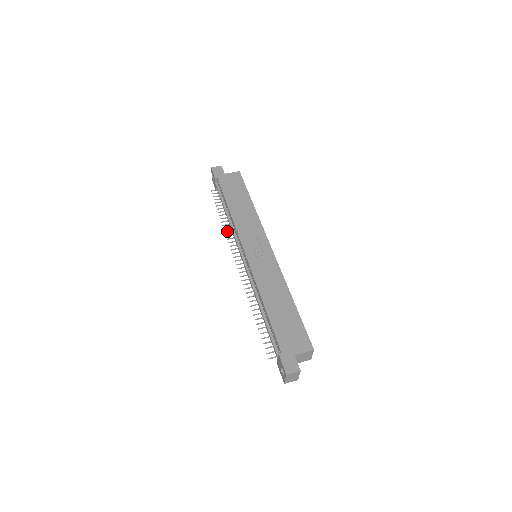
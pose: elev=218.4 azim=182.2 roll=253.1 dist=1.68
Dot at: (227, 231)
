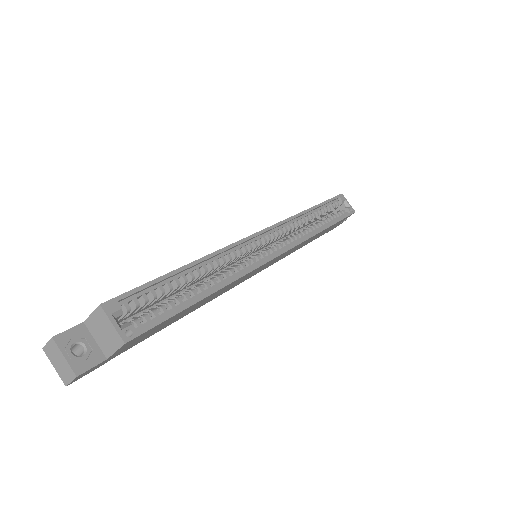
Dot at: occluded
